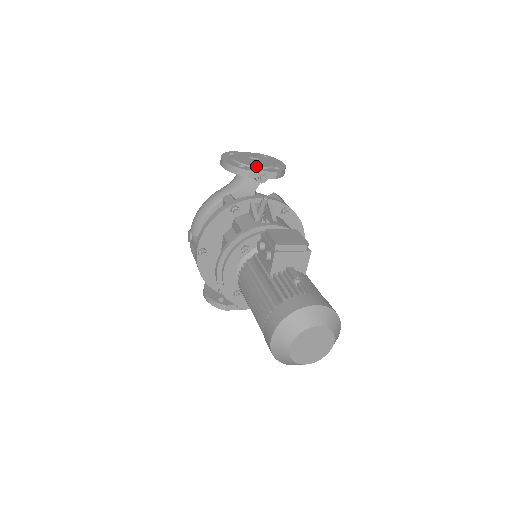
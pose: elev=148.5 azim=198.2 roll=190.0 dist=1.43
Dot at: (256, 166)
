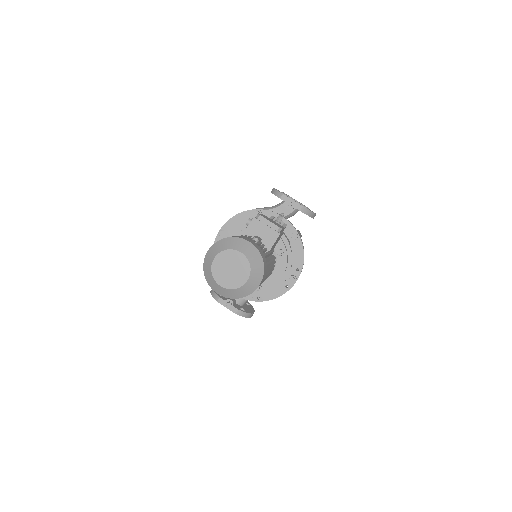
Dot at: occluded
